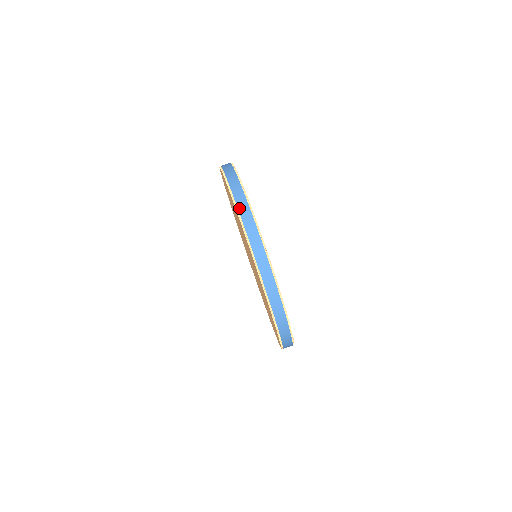
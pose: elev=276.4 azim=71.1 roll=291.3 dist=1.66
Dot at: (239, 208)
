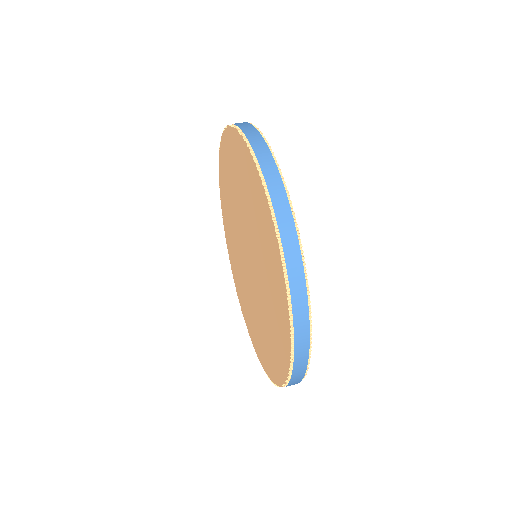
Dot at: (280, 225)
